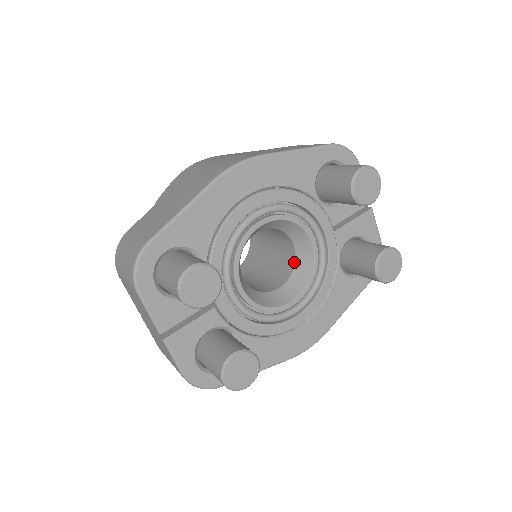
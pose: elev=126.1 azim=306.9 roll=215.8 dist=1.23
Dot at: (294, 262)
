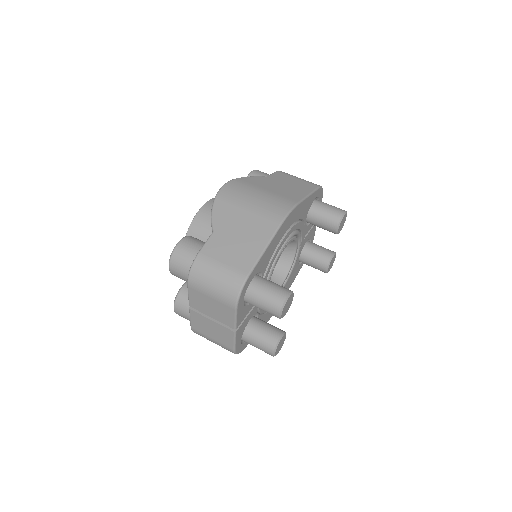
Dot at: (278, 260)
